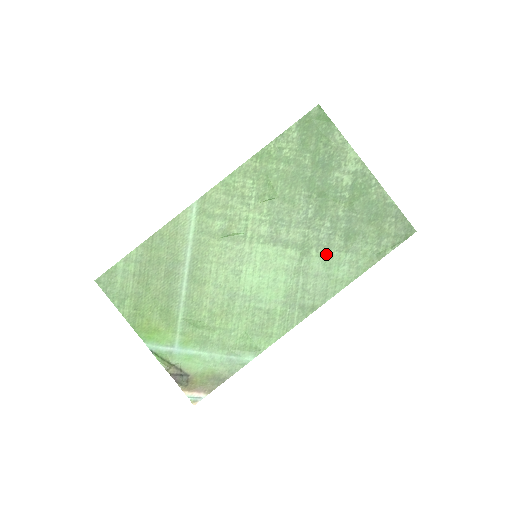
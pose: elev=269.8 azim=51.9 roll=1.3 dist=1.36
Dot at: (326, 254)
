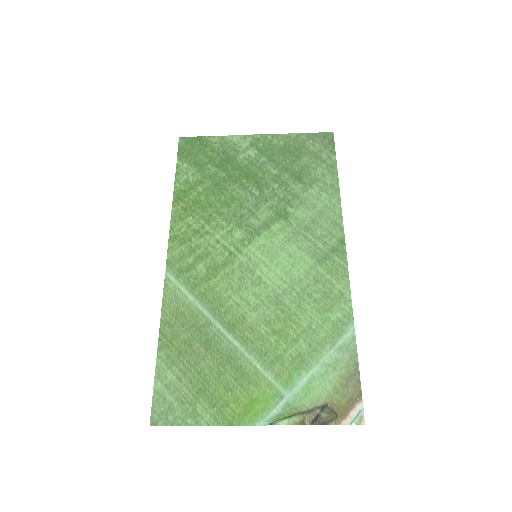
Dot at: (300, 202)
